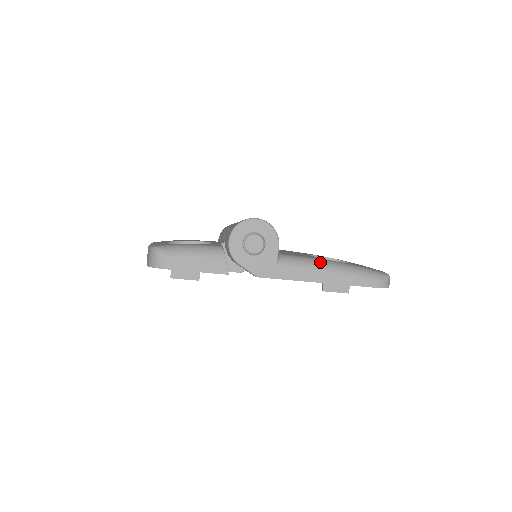
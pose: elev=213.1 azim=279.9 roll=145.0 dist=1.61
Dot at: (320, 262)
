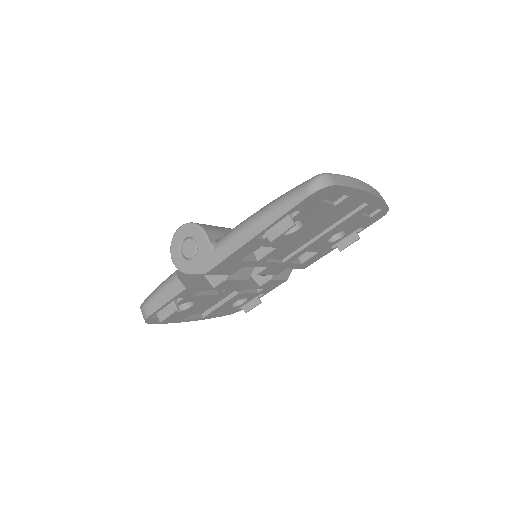
Dot at: (247, 219)
